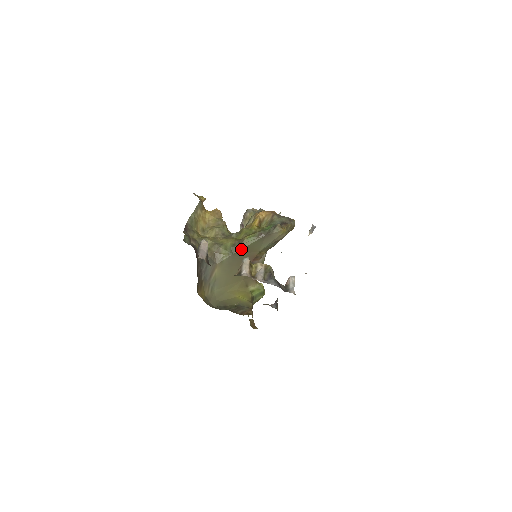
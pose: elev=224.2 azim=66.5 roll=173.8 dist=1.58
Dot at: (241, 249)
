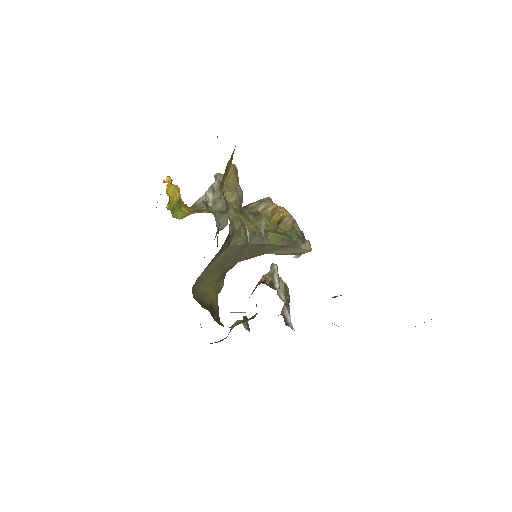
Dot at: (259, 243)
